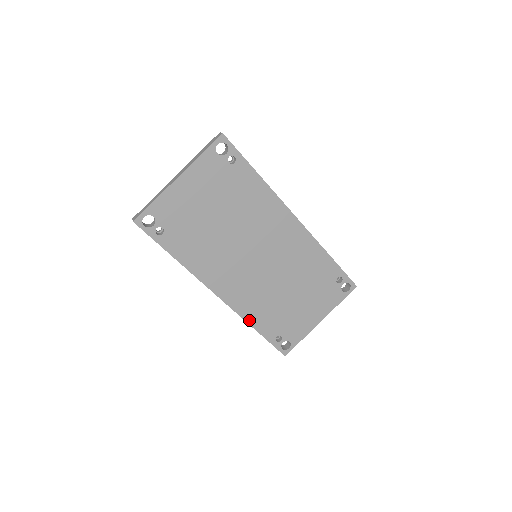
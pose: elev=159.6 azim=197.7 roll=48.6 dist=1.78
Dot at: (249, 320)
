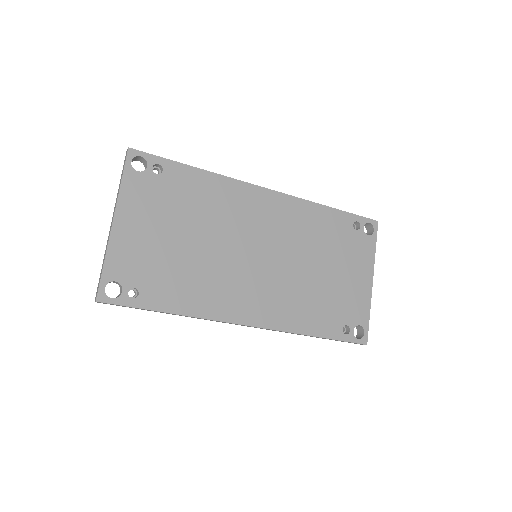
Dot at: (300, 330)
